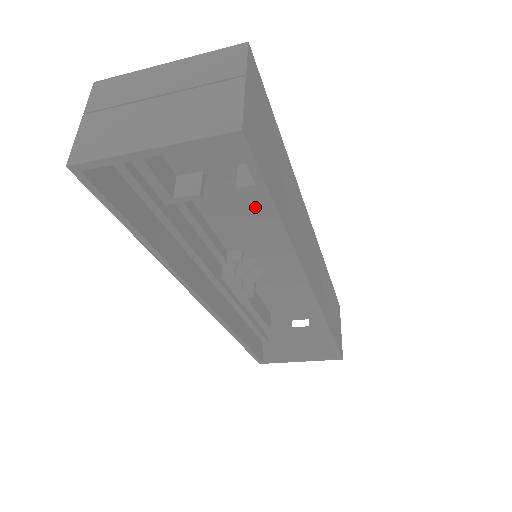
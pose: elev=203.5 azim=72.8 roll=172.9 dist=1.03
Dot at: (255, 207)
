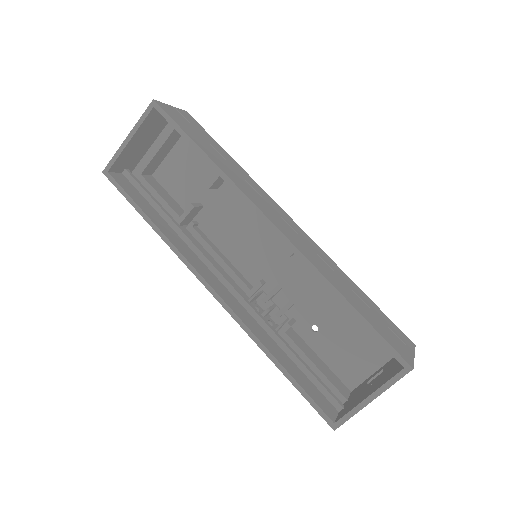
Dot at: (244, 220)
